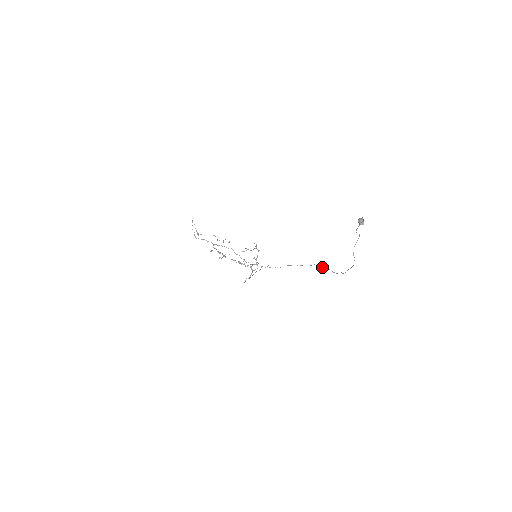
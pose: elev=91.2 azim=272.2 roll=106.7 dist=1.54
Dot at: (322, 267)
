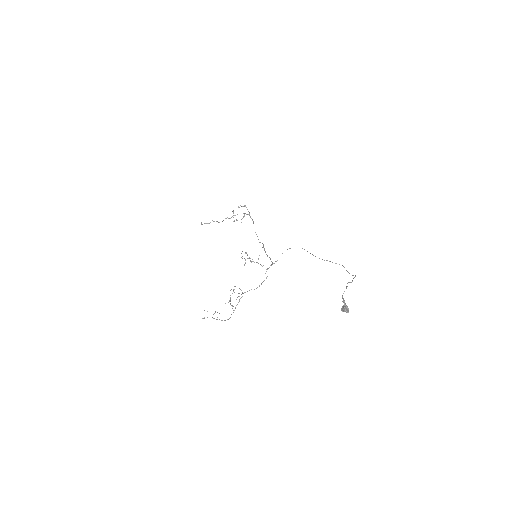
Dot at: occluded
